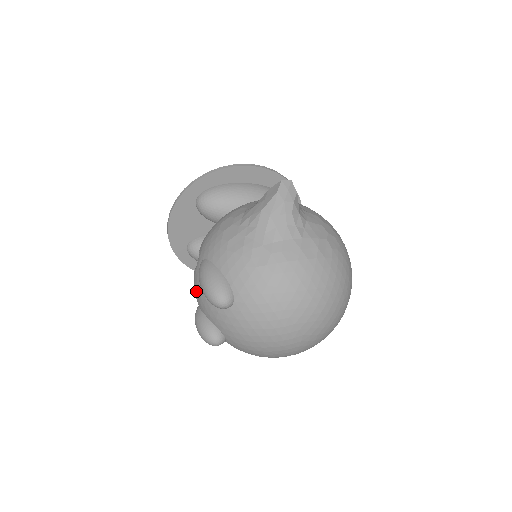
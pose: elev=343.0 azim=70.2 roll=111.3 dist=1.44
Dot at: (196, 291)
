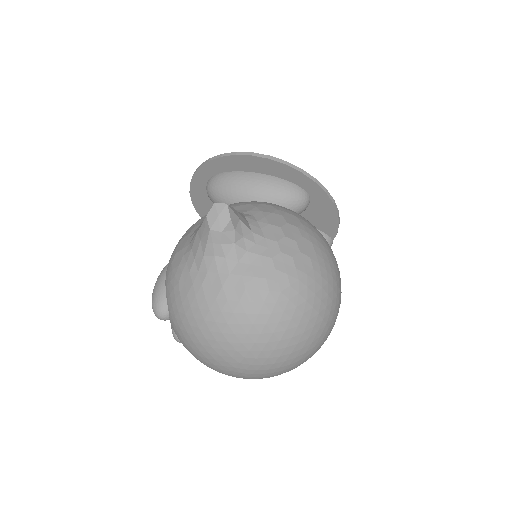
Dot at: occluded
